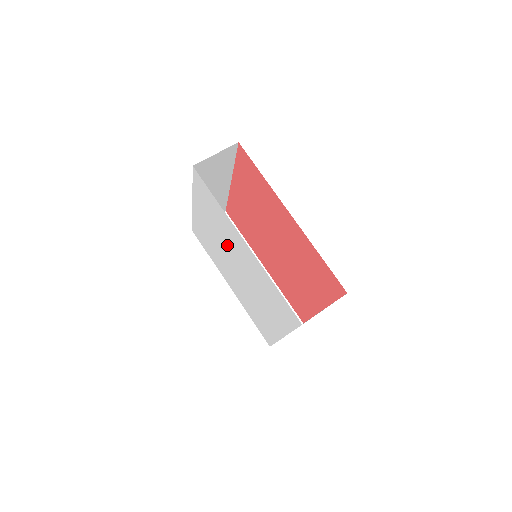
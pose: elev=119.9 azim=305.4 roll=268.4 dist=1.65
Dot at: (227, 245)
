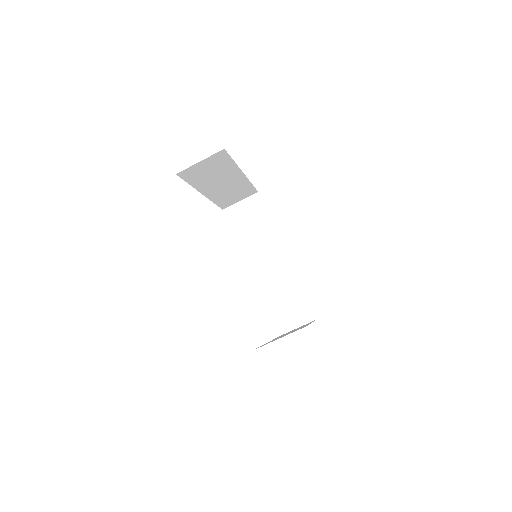
Dot at: occluded
